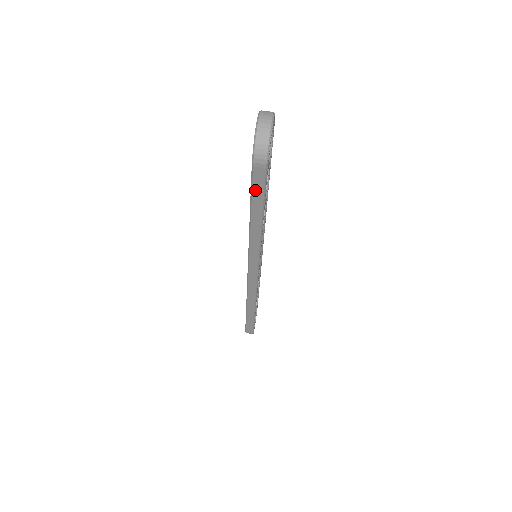
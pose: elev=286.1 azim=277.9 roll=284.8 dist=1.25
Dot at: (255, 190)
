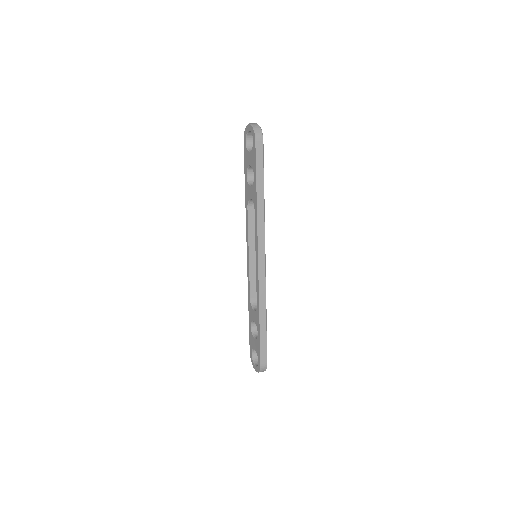
Dot at: (258, 161)
